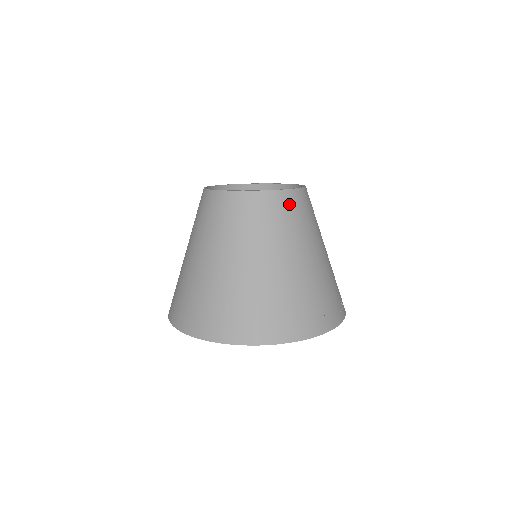
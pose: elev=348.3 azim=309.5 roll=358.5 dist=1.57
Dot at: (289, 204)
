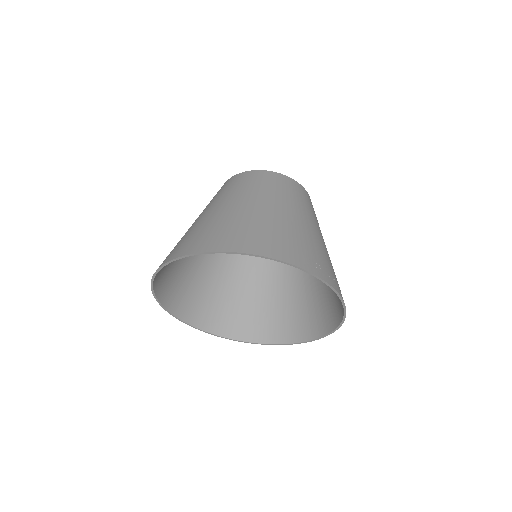
Dot at: (304, 194)
